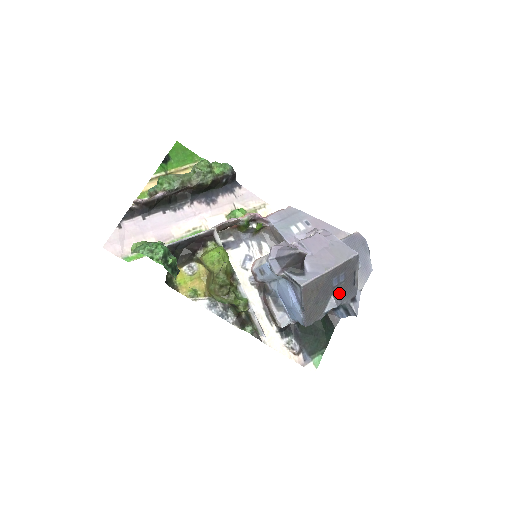
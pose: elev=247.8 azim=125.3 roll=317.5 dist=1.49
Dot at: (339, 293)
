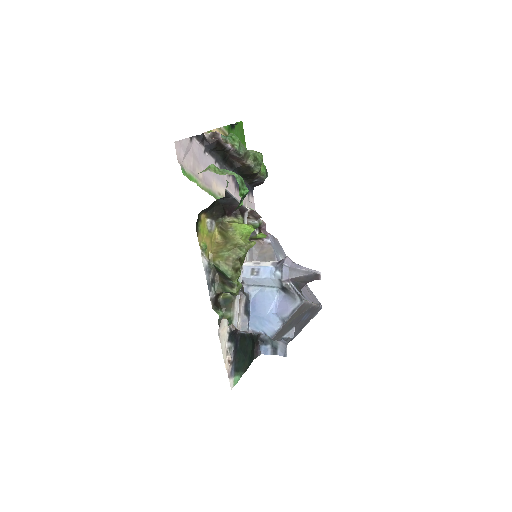
Dot at: (295, 328)
